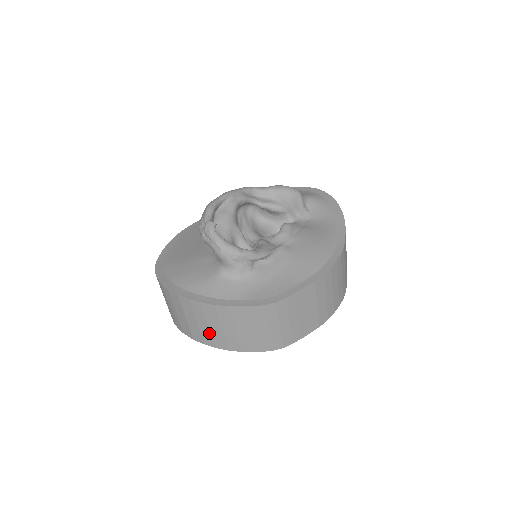
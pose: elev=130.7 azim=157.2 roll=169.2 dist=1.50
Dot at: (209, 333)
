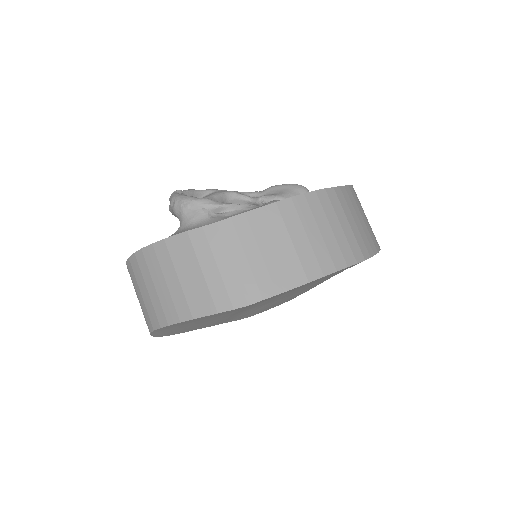
Dot at: (158, 300)
